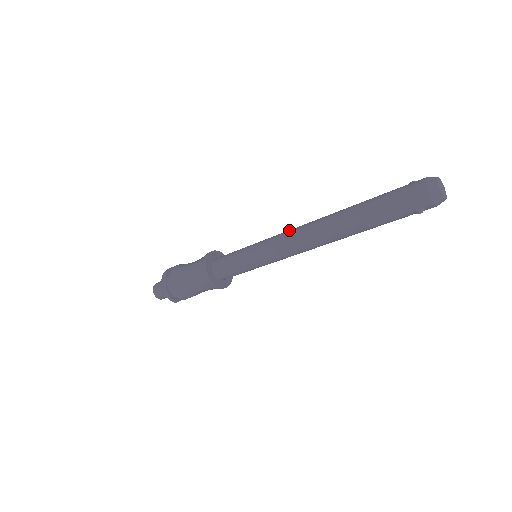
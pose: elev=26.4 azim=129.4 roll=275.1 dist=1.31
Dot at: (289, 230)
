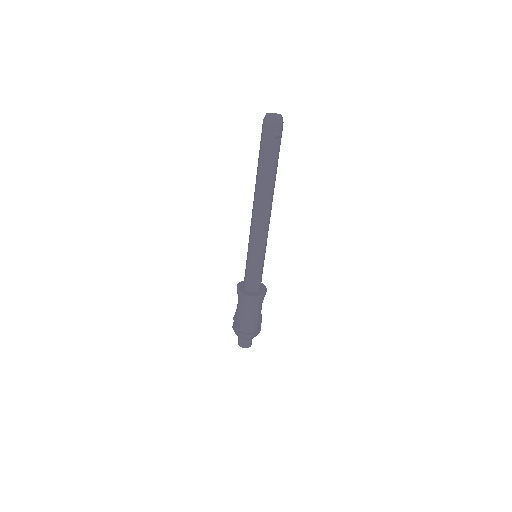
Dot at: occluded
